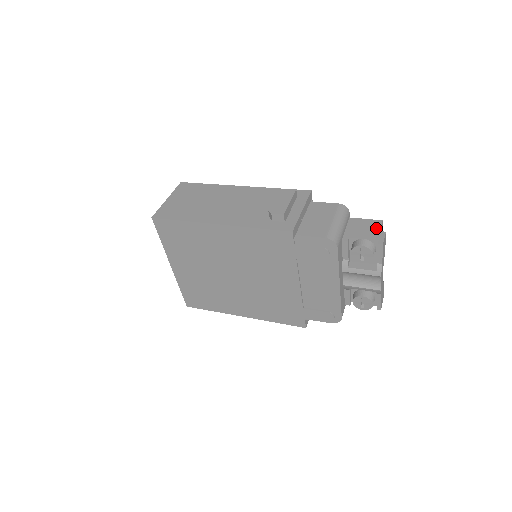
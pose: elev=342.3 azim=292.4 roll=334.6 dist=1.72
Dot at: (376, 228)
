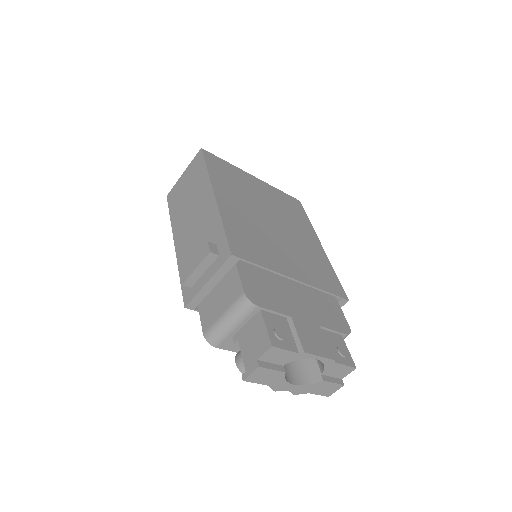
Dot at: (258, 352)
